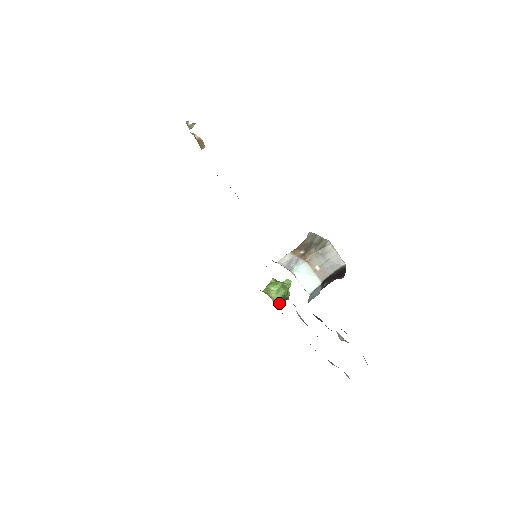
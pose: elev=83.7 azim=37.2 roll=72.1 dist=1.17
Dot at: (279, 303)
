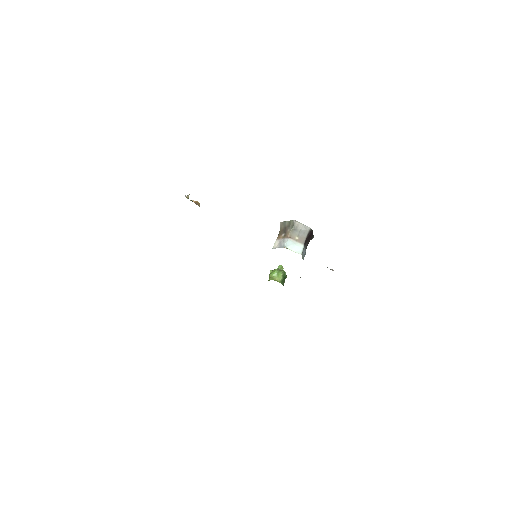
Dot at: (283, 282)
